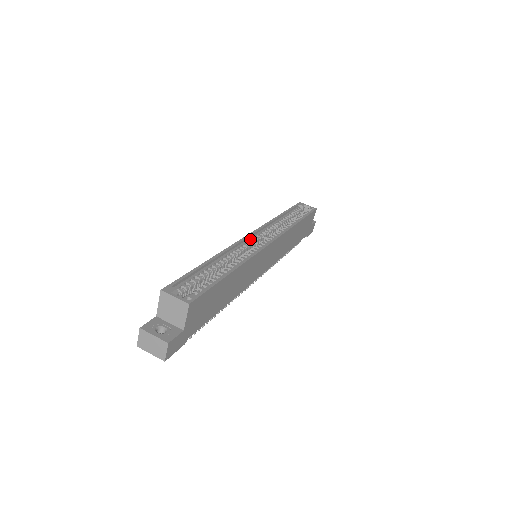
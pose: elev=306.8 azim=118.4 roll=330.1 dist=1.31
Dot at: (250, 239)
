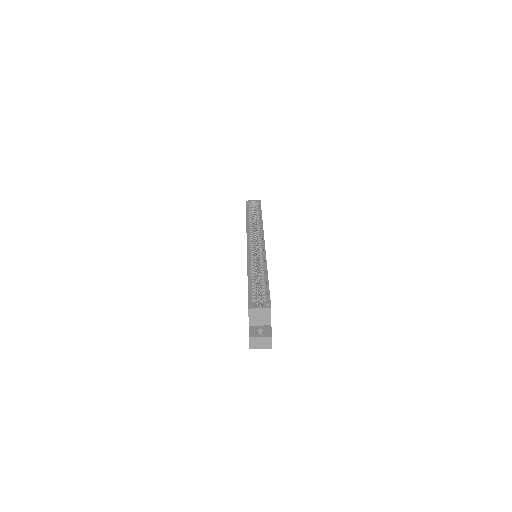
Dot at: (250, 247)
